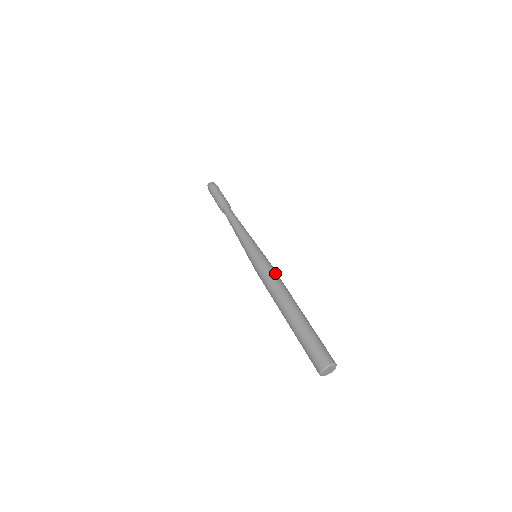
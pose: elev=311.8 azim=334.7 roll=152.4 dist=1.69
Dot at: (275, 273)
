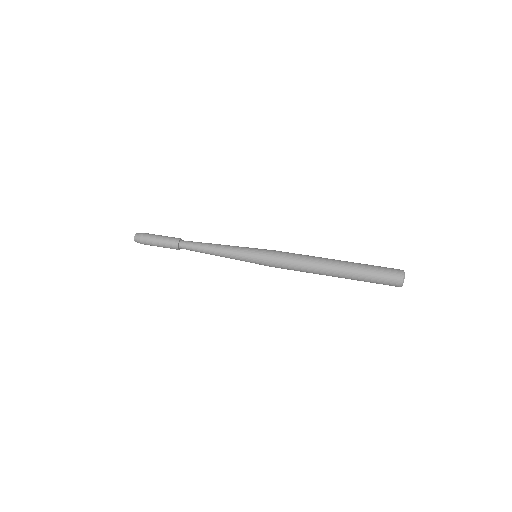
Dot at: (291, 253)
